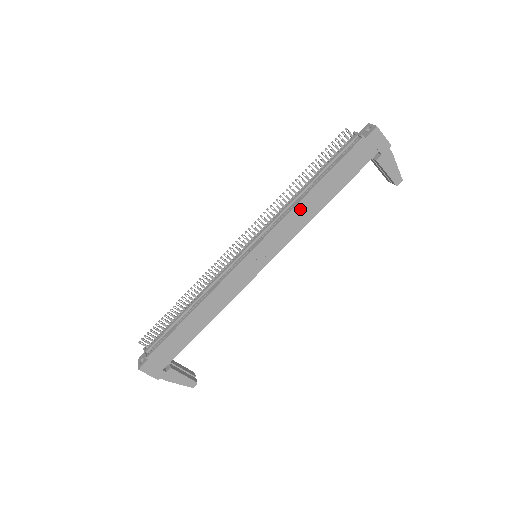
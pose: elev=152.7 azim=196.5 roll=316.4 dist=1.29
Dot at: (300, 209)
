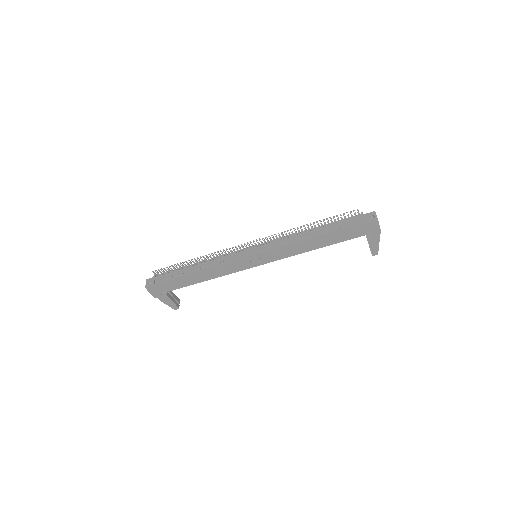
Dot at: (300, 244)
